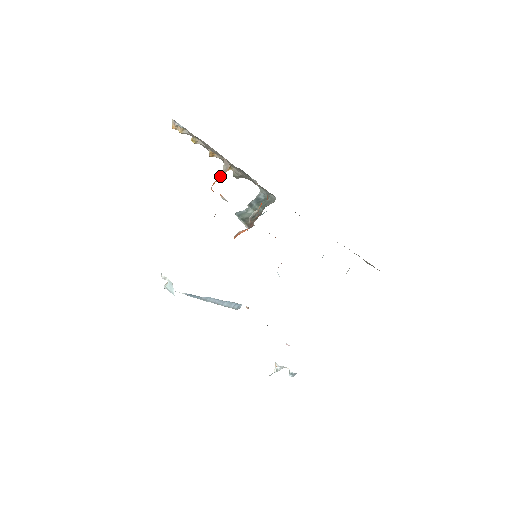
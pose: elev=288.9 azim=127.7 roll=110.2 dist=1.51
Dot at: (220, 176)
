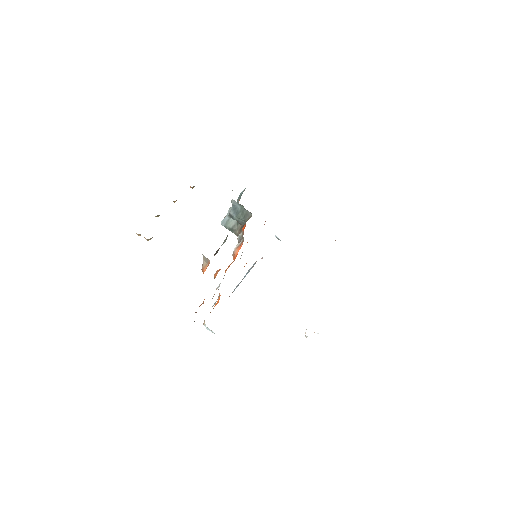
Dot at: (204, 261)
